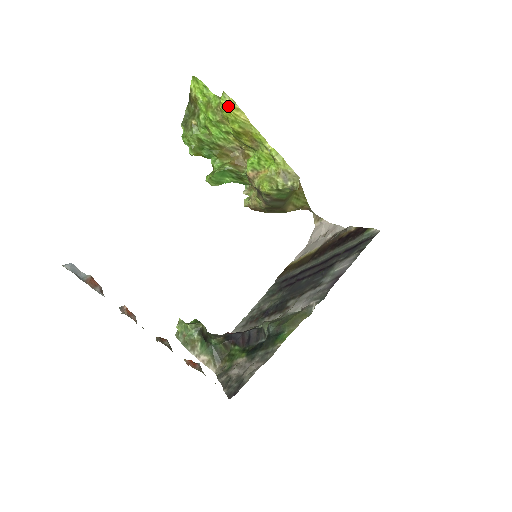
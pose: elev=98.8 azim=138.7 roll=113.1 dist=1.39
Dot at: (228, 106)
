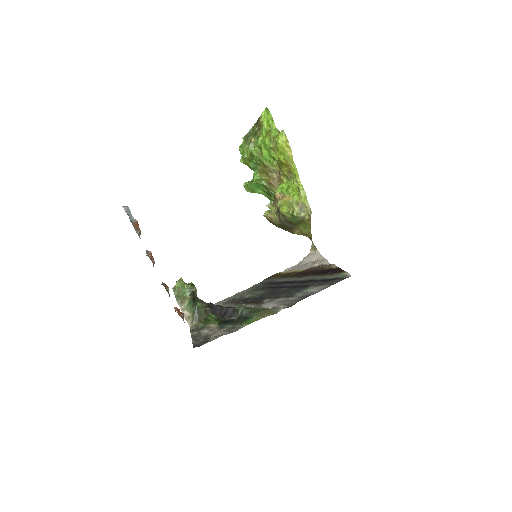
Dot at: (282, 141)
